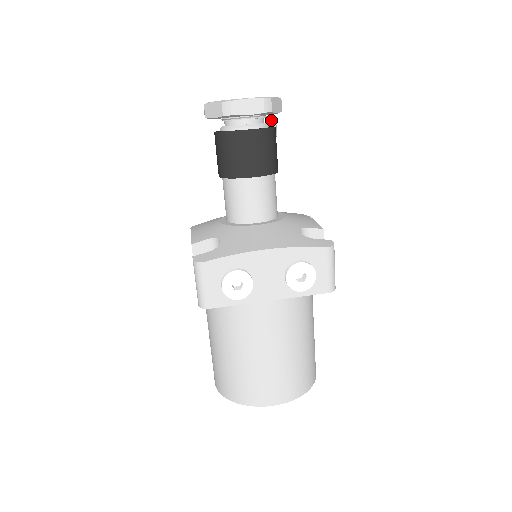
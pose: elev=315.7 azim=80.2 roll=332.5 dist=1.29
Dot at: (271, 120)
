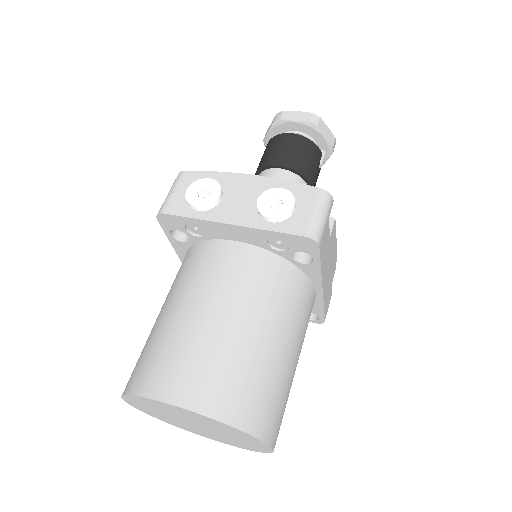
Dot at: occluded
